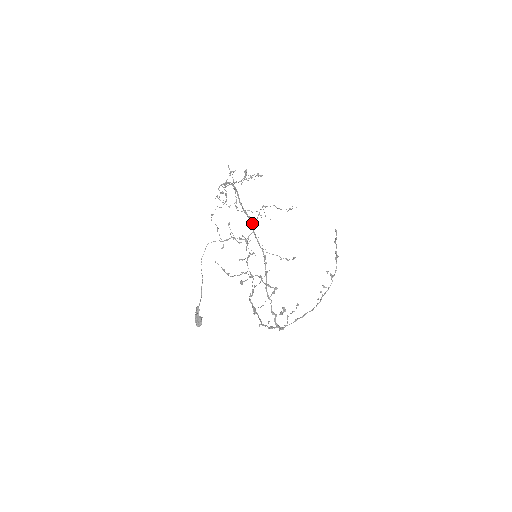
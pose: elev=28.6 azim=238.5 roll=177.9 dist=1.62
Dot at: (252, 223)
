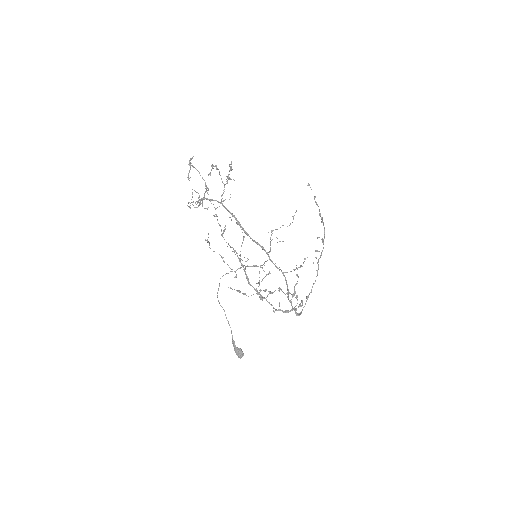
Dot at: (265, 251)
